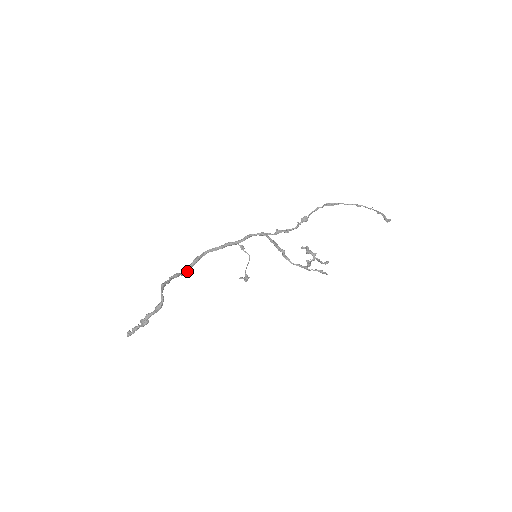
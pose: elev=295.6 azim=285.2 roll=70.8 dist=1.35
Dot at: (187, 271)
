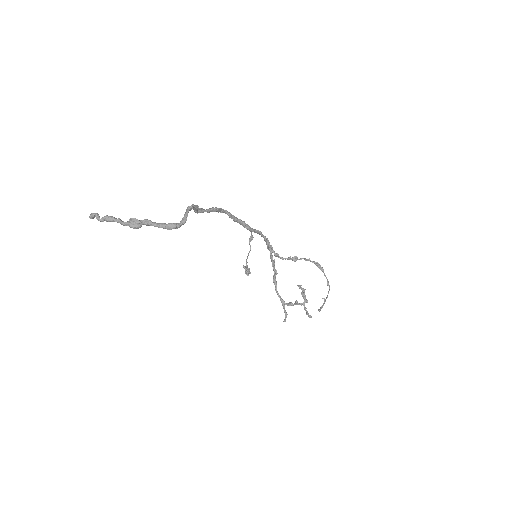
Dot at: (201, 212)
